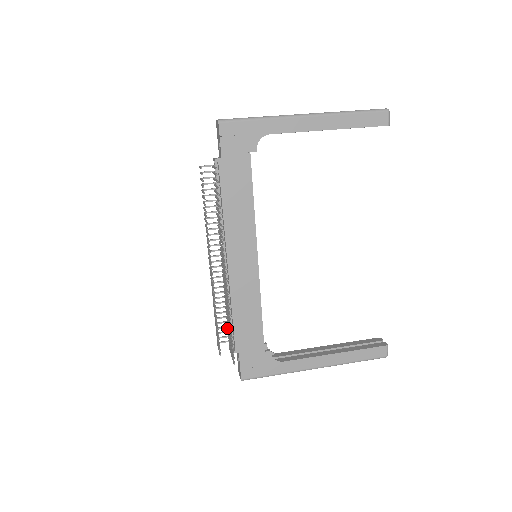
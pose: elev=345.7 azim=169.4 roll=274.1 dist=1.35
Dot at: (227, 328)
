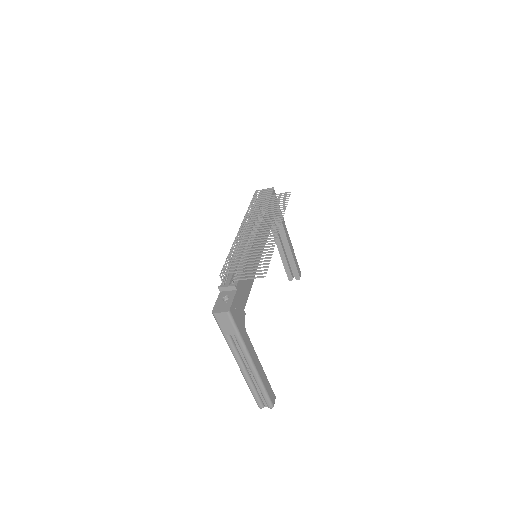
Dot at: (242, 266)
